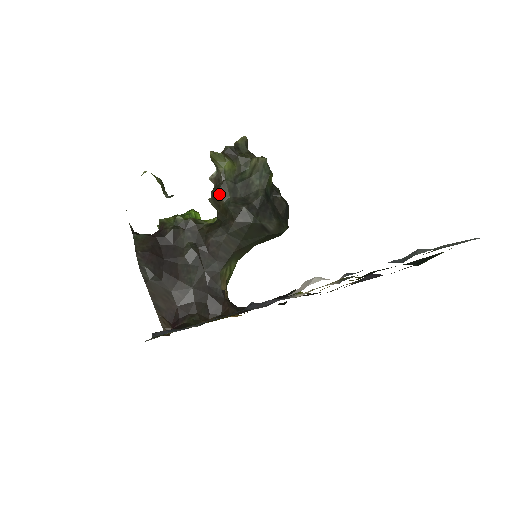
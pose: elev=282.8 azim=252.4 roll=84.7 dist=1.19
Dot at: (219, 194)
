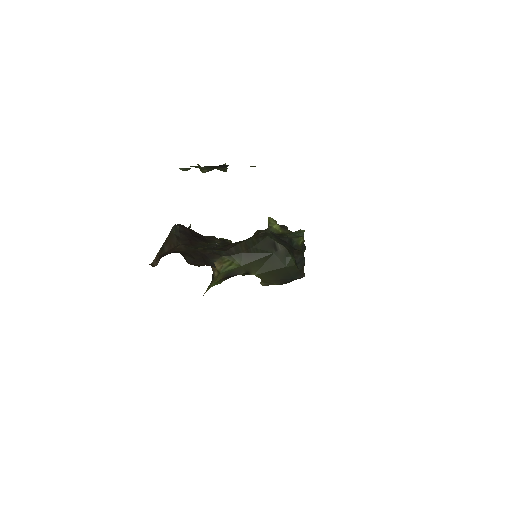
Dot at: (258, 231)
